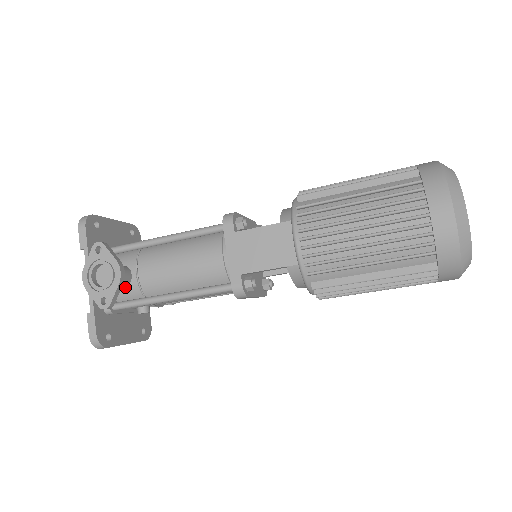
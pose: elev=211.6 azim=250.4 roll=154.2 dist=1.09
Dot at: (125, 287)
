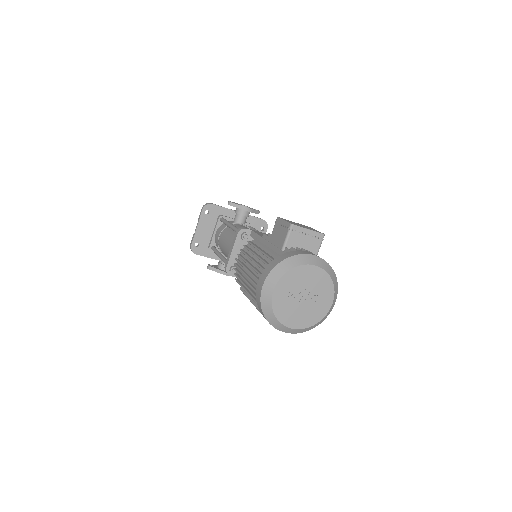
Dot at: occluded
